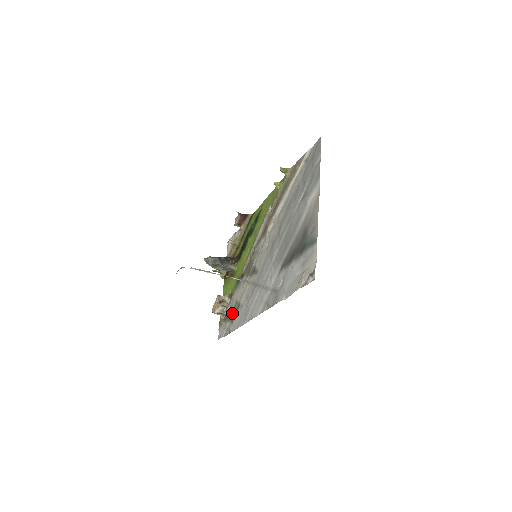
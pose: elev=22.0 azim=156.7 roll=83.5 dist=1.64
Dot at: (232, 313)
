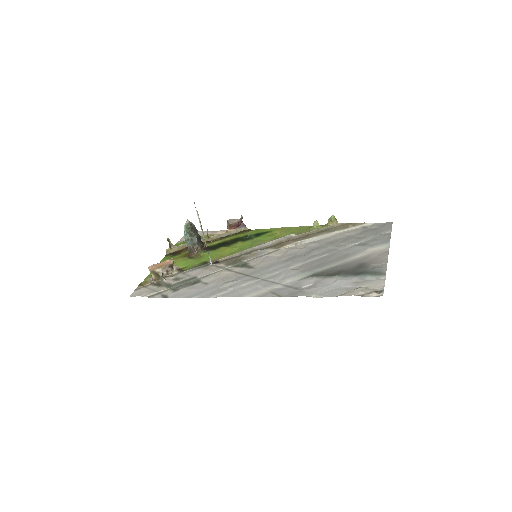
Dot at: (180, 283)
